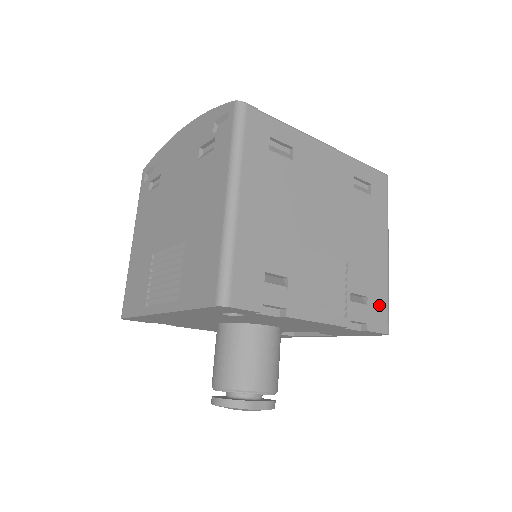
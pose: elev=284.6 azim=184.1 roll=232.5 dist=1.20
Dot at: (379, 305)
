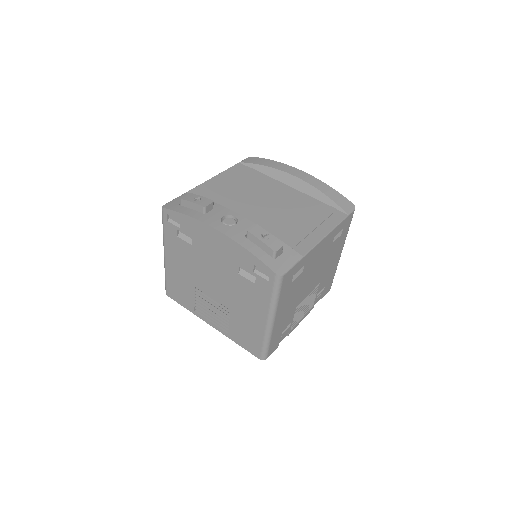
Dot at: (330, 283)
